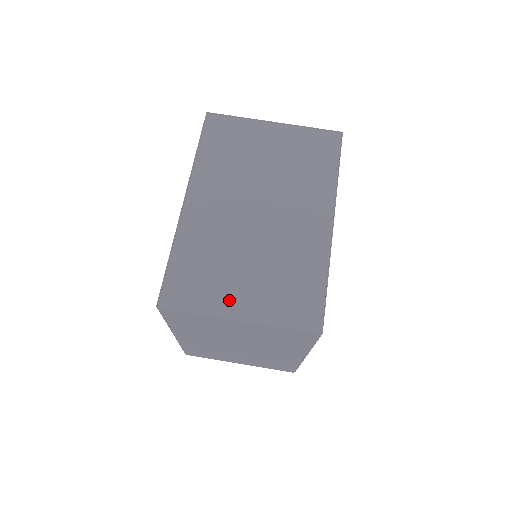
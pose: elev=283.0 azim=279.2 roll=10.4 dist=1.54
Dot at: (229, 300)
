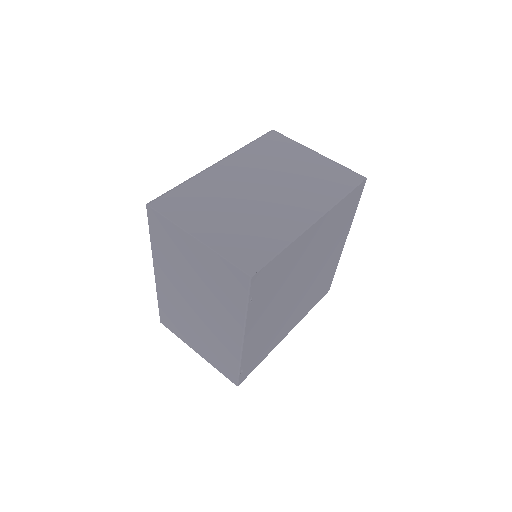
Dot at: (199, 225)
